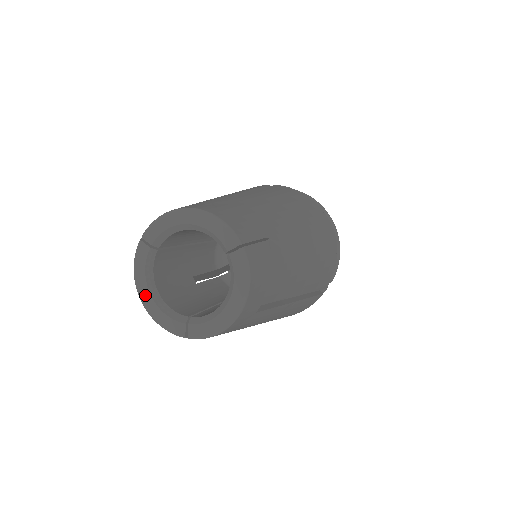
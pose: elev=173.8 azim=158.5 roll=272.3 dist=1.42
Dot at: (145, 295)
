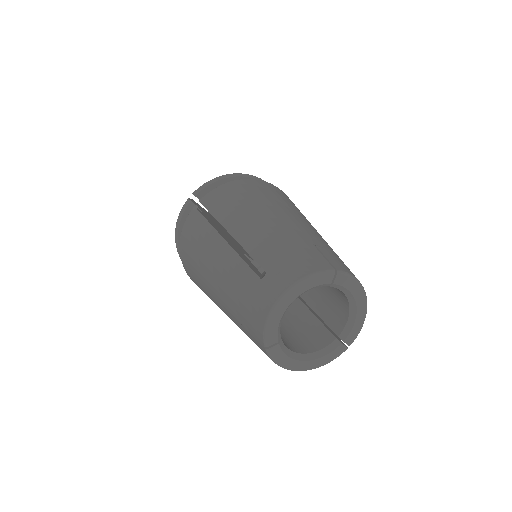
Dot at: (302, 366)
